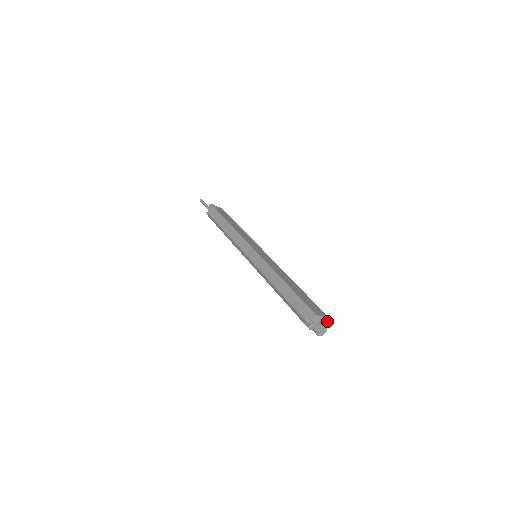
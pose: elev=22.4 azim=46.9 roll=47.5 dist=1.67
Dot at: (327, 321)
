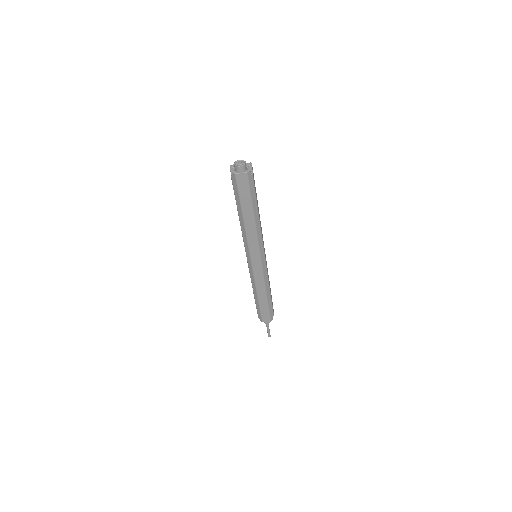
Dot at: (249, 165)
